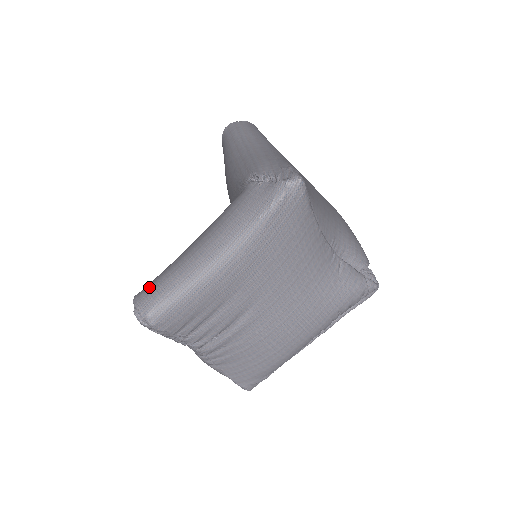
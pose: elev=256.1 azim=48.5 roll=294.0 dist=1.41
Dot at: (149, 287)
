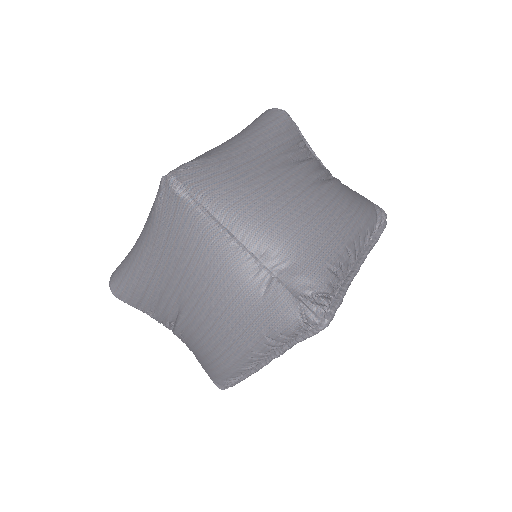
Dot at: occluded
